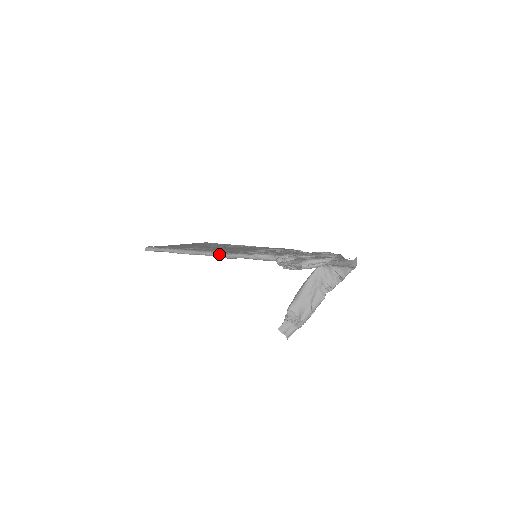
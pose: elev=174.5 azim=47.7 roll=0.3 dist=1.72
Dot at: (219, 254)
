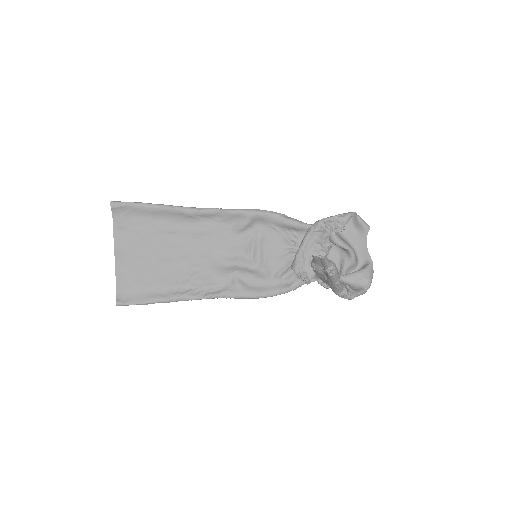
Dot at: (243, 209)
